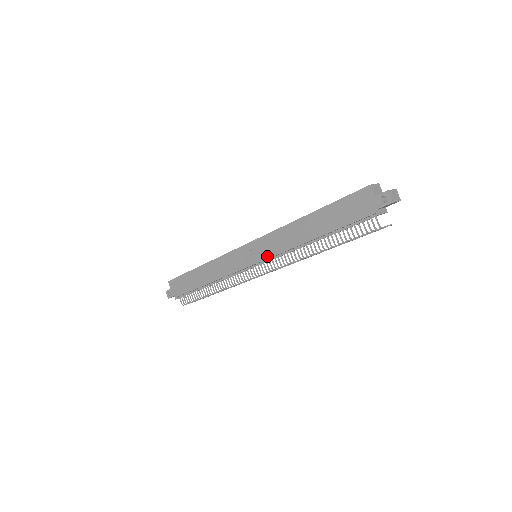
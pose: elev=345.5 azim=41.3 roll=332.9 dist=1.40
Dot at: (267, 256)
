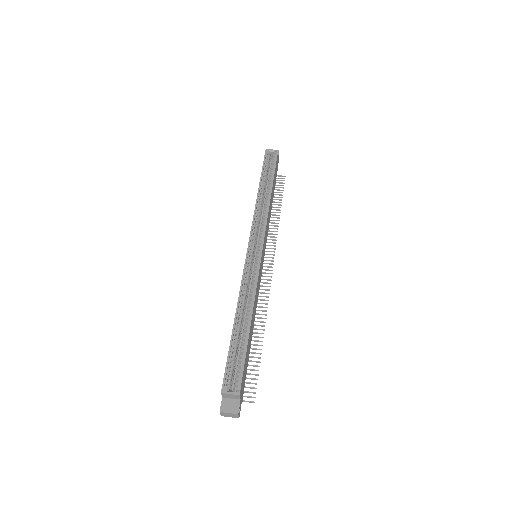
Dot at: occluded
